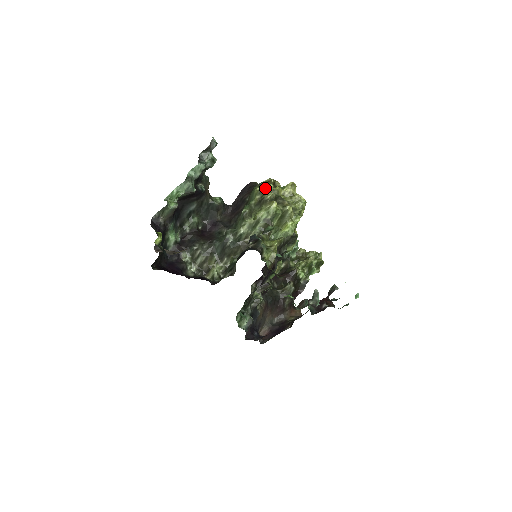
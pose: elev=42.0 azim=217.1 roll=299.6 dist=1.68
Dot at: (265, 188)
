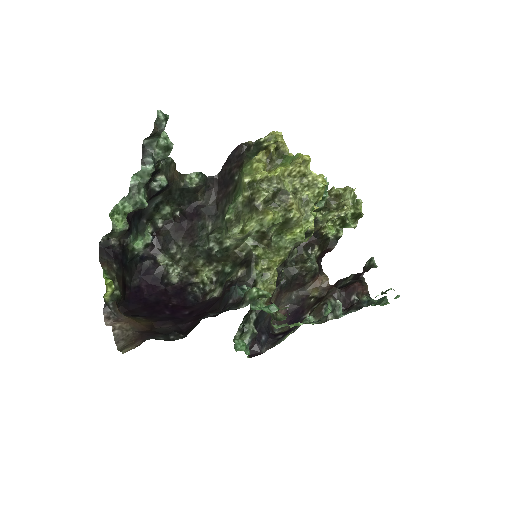
Dot at: (256, 181)
